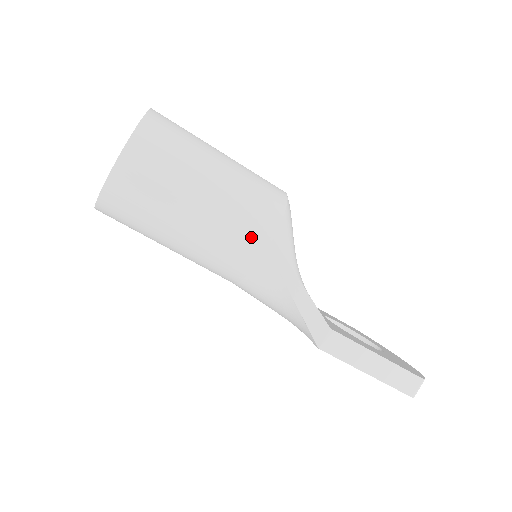
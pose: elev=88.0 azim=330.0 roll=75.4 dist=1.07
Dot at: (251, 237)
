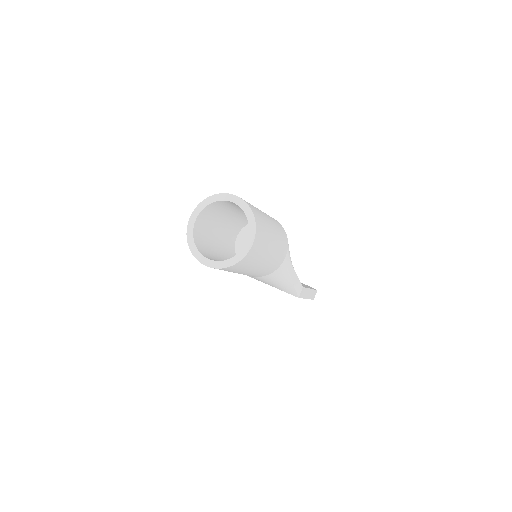
Dot at: (281, 257)
